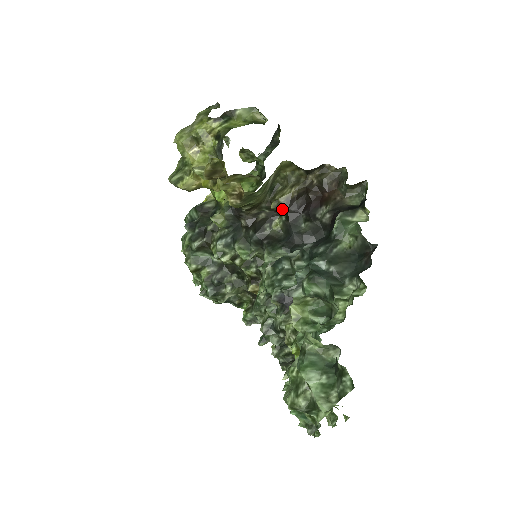
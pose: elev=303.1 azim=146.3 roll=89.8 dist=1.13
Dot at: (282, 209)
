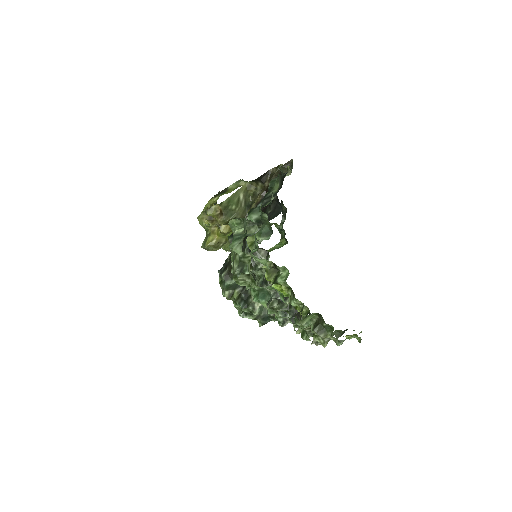
Dot at: occluded
